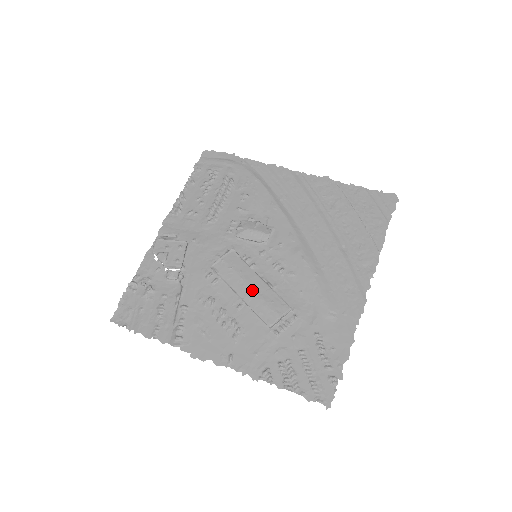
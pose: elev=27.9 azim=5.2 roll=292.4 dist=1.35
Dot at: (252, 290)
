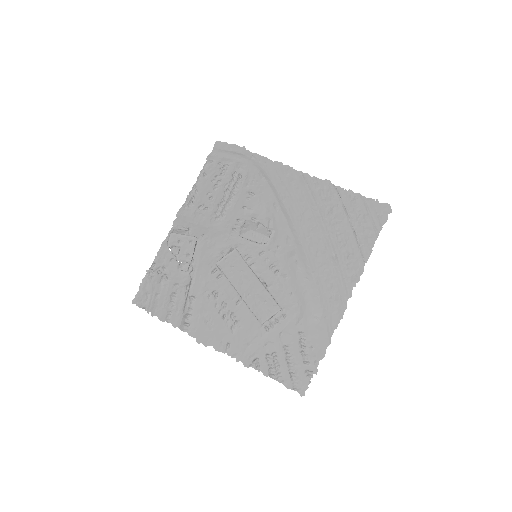
Dot at: (249, 289)
